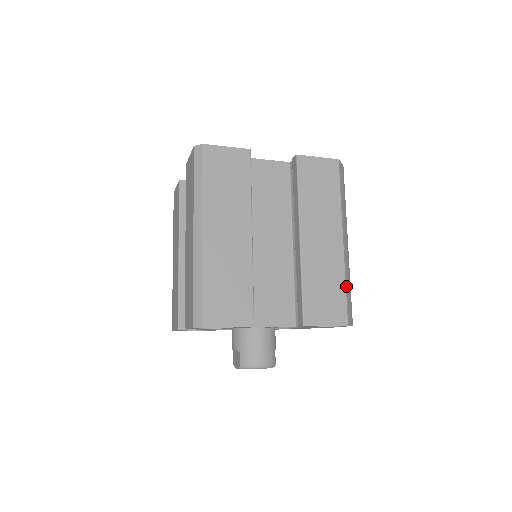
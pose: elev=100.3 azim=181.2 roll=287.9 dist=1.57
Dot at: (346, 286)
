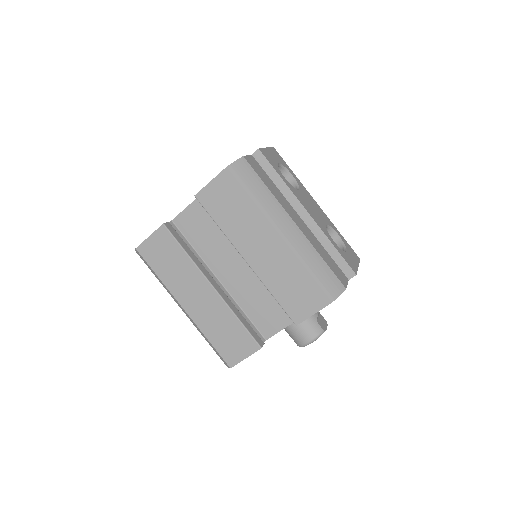
Dot at: (309, 271)
